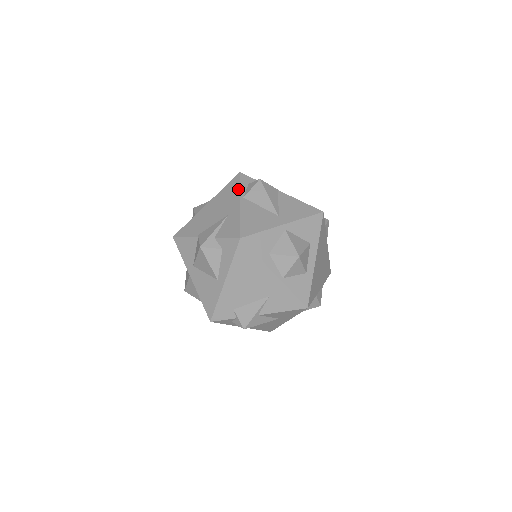
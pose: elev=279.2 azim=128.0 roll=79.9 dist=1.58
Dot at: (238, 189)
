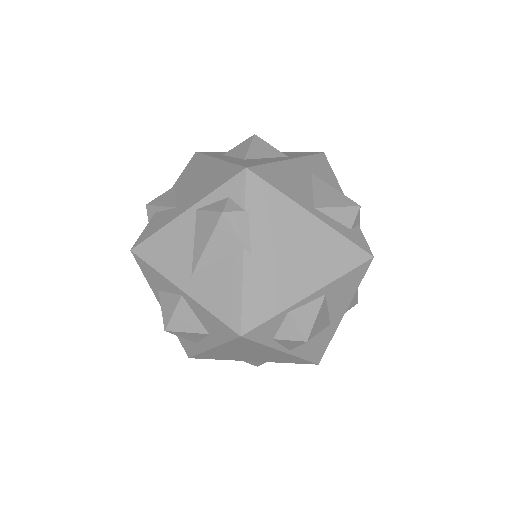
Dot at: (210, 191)
